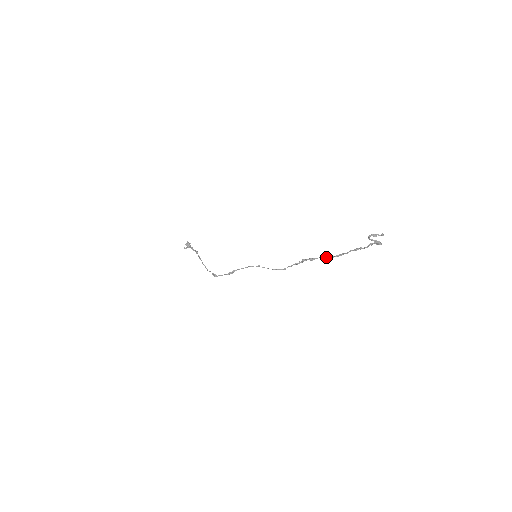
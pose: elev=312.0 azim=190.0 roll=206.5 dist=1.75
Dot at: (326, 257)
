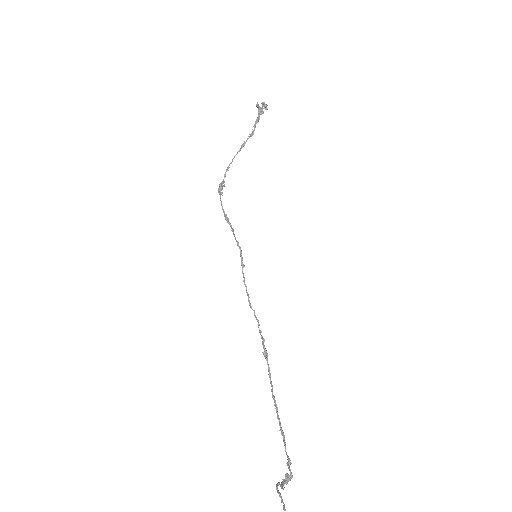
Dot at: (270, 379)
